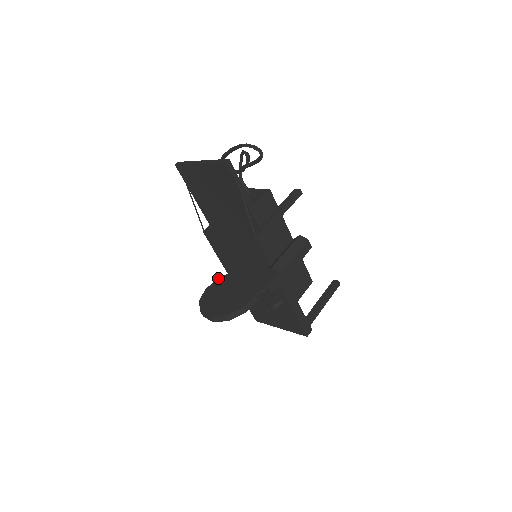
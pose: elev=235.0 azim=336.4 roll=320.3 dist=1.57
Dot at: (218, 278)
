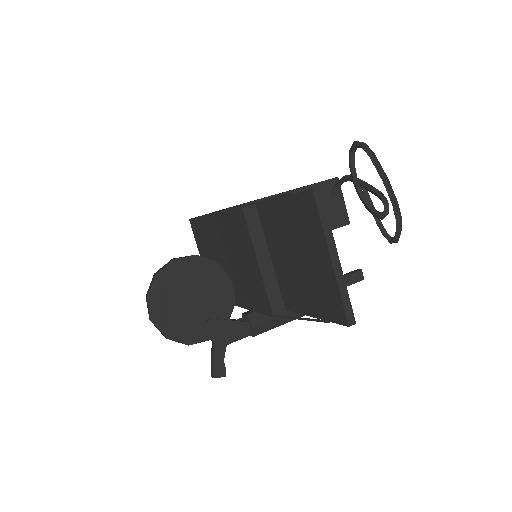
Dot at: (199, 256)
